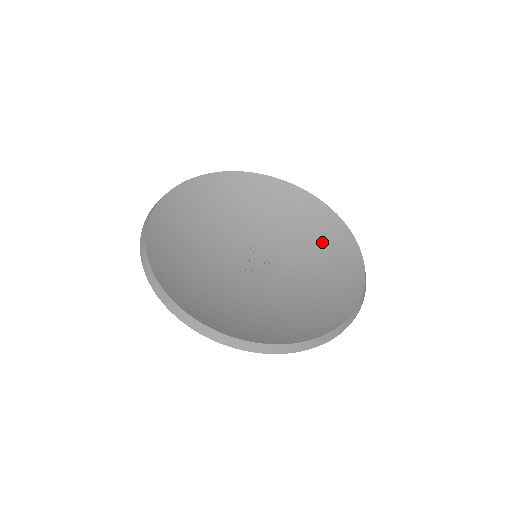
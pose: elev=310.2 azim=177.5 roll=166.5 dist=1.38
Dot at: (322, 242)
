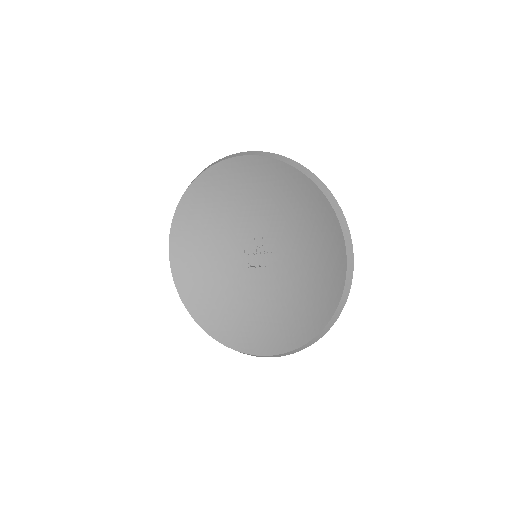
Dot at: (315, 229)
